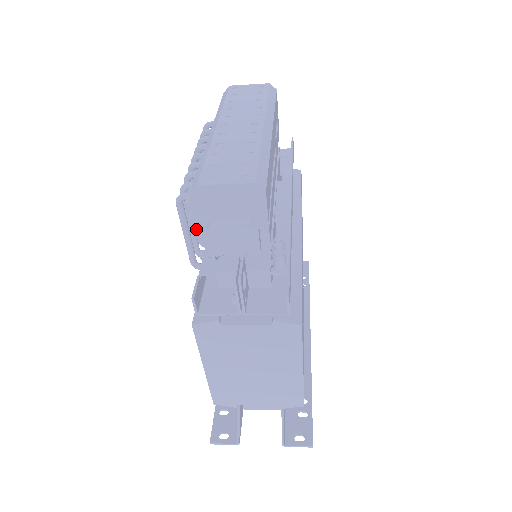
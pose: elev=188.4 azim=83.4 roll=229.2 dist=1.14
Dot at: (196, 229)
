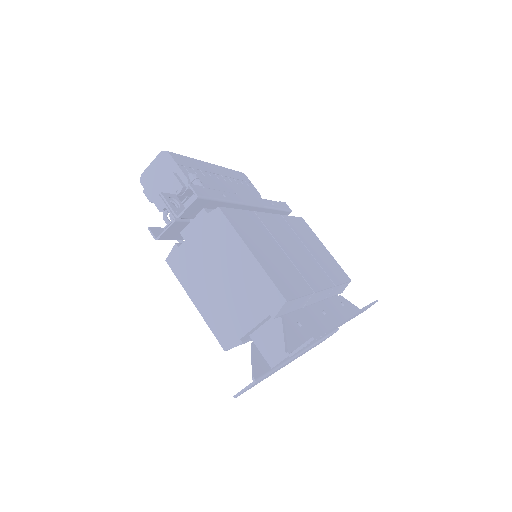
Dot at: occluded
